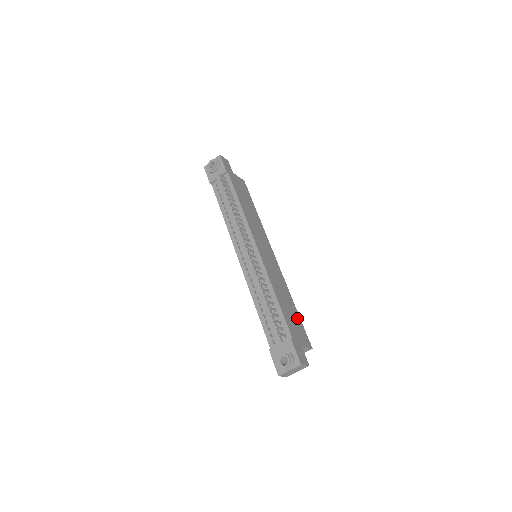
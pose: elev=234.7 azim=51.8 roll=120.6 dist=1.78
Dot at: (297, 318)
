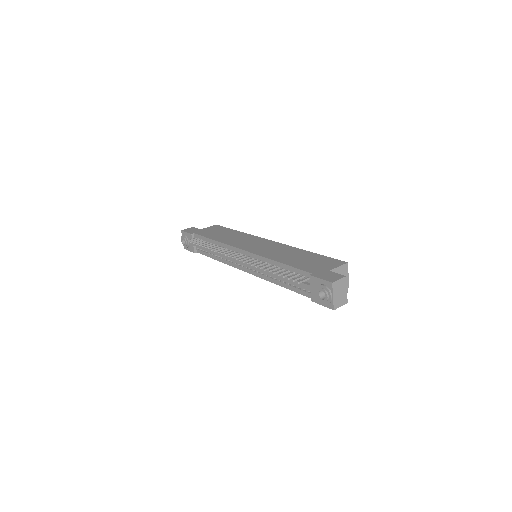
Dot at: (316, 257)
